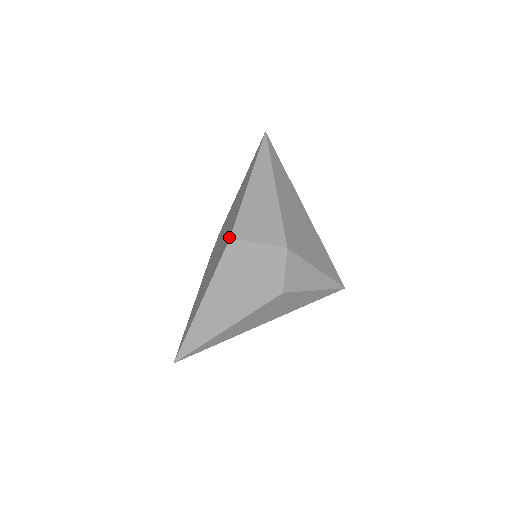
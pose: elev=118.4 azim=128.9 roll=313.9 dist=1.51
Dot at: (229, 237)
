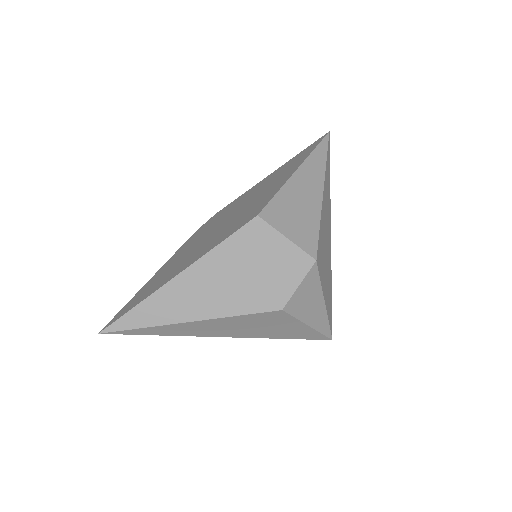
Dot at: (256, 214)
